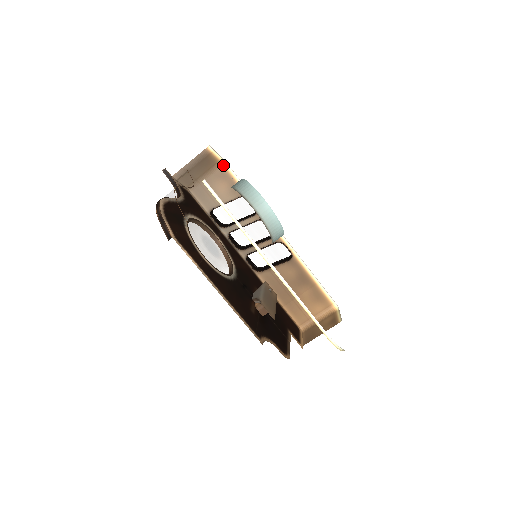
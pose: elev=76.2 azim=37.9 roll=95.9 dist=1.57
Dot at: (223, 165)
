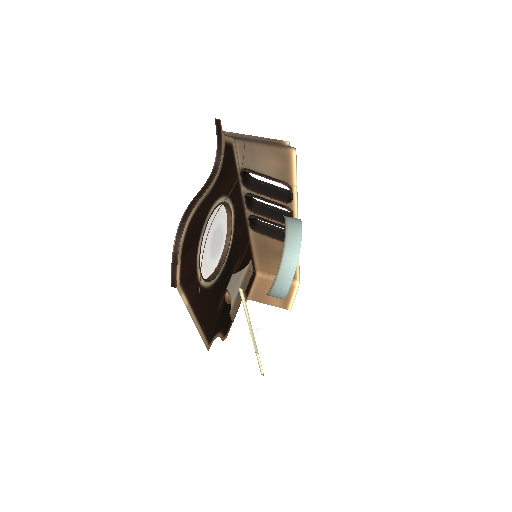
Dot at: (291, 150)
